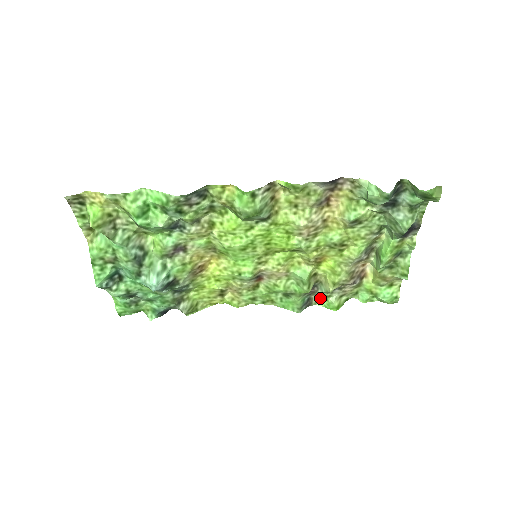
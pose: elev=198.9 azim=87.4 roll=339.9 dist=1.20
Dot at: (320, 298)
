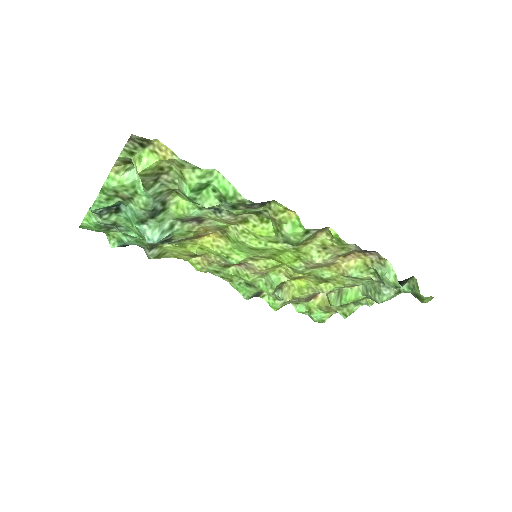
Dot at: (269, 295)
